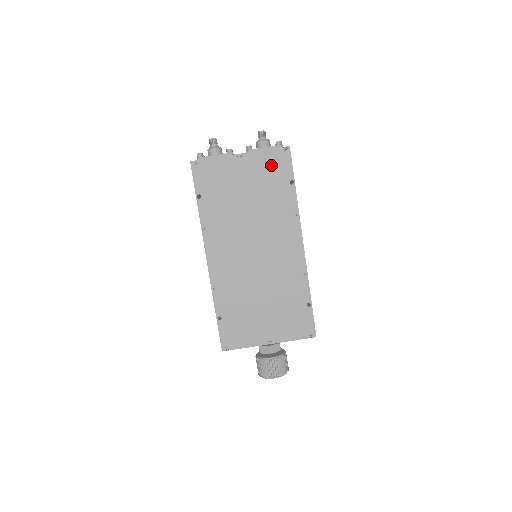
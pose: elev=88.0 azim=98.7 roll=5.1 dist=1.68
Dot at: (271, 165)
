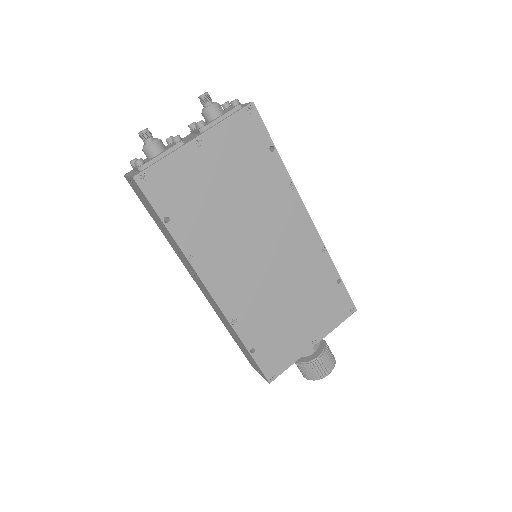
Dot at: (240, 137)
